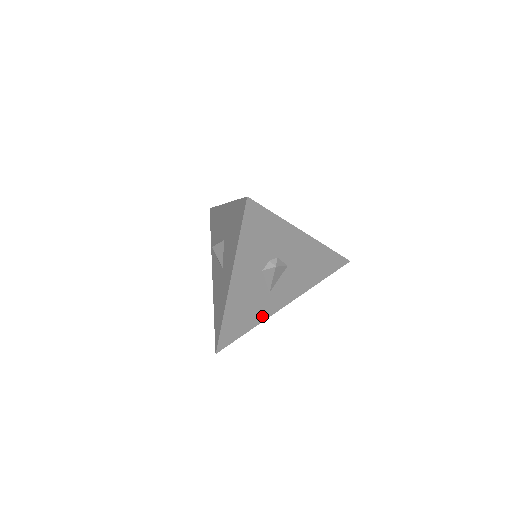
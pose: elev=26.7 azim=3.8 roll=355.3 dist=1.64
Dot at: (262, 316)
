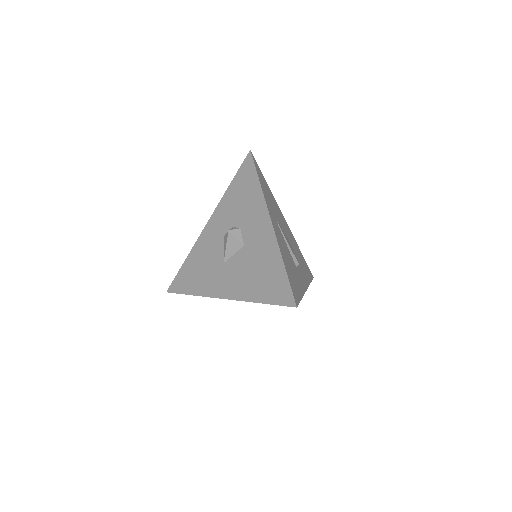
Dot at: occluded
